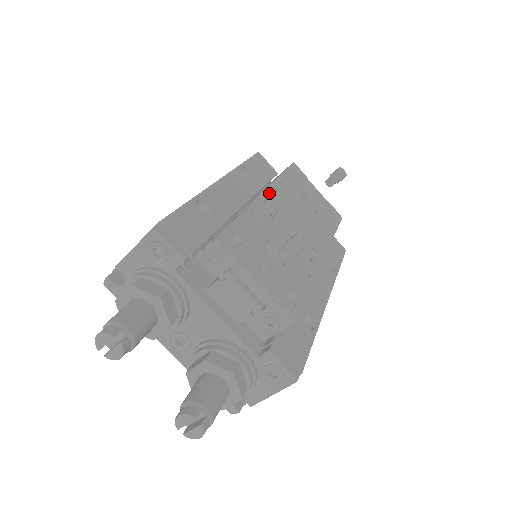
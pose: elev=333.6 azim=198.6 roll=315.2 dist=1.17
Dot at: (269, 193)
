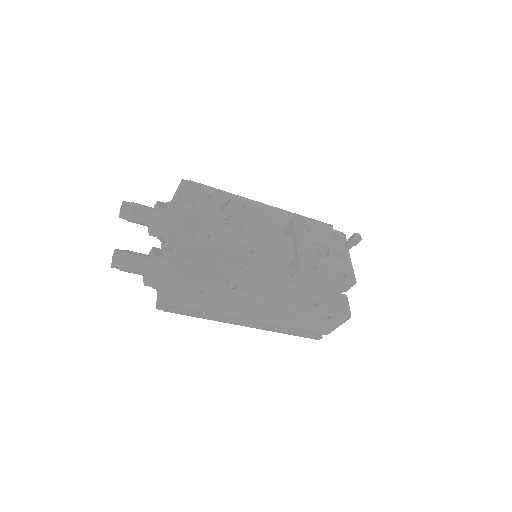
Dot at: (290, 224)
